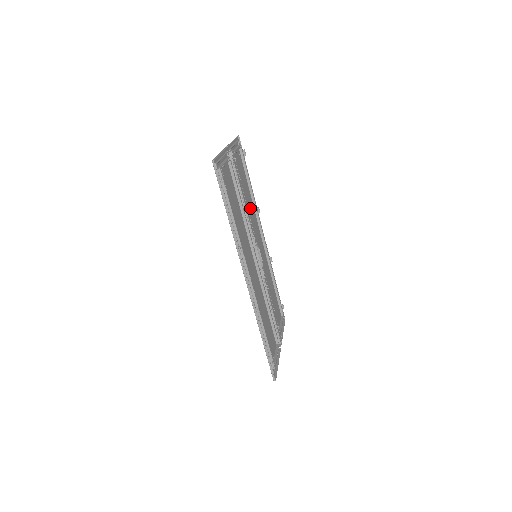
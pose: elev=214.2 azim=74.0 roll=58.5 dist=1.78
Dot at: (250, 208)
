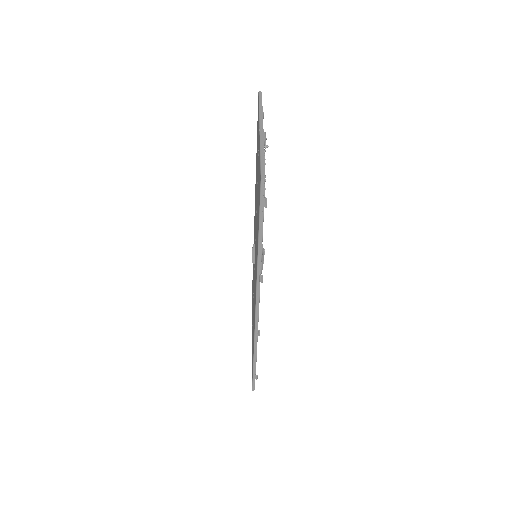
Dot at: occluded
